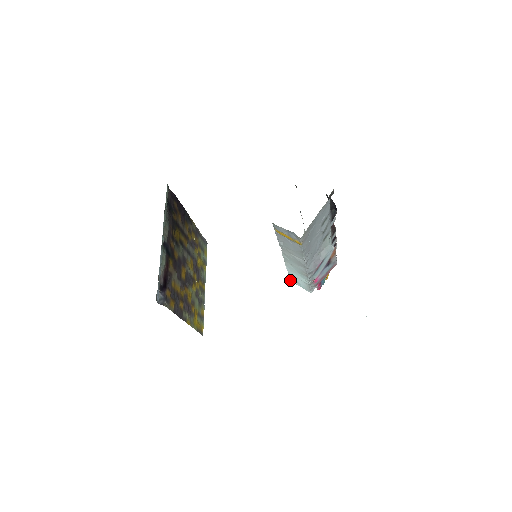
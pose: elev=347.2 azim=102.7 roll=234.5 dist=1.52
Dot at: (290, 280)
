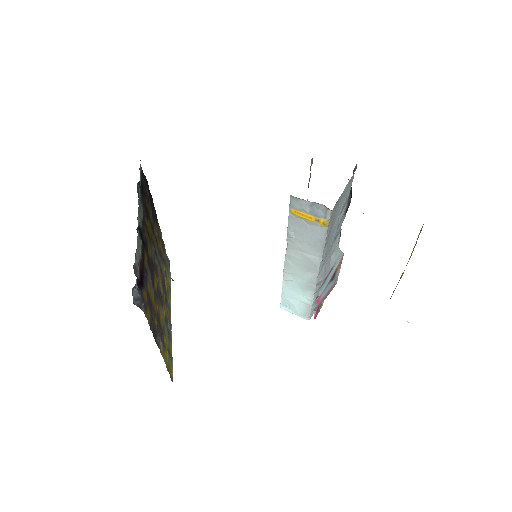
Dot at: (280, 307)
